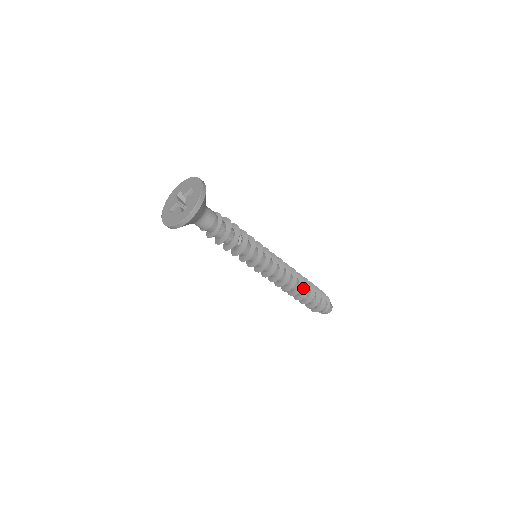
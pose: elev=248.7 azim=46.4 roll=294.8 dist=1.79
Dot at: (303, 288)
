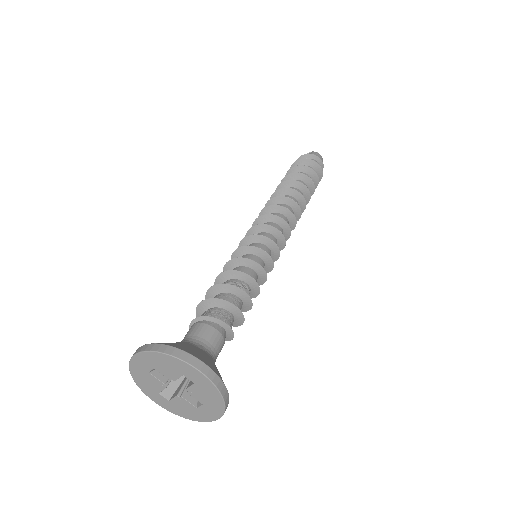
Dot at: occluded
